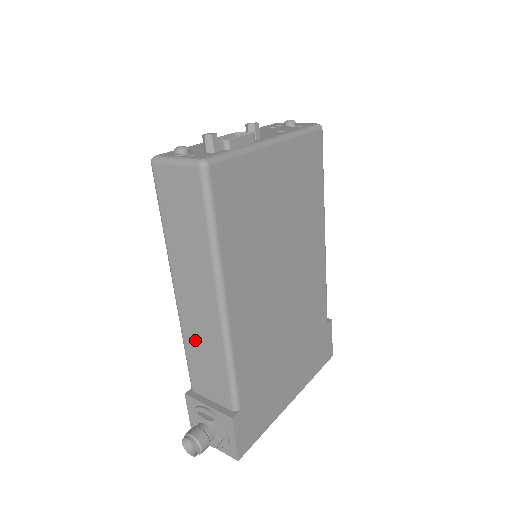
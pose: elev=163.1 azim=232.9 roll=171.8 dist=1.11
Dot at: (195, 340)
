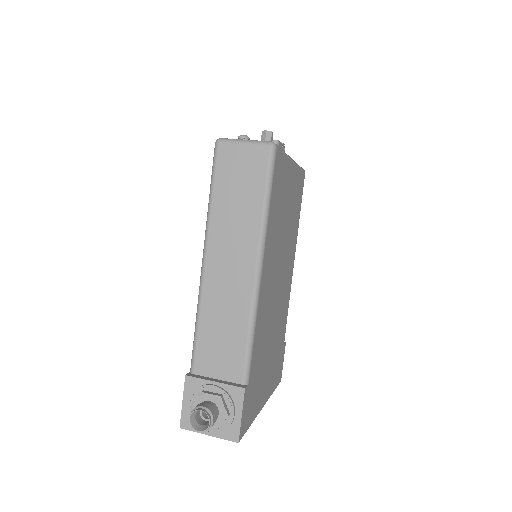
Dot at: (215, 311)
